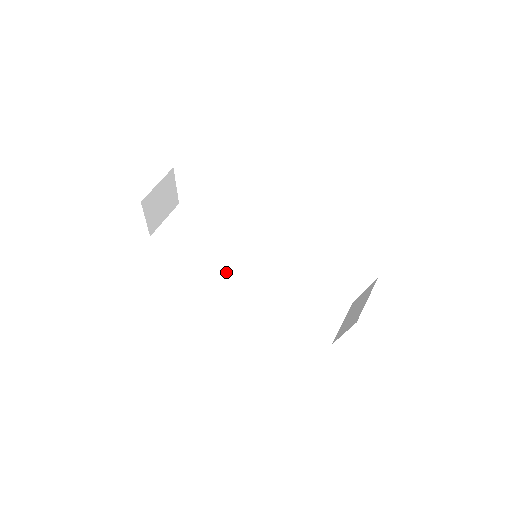
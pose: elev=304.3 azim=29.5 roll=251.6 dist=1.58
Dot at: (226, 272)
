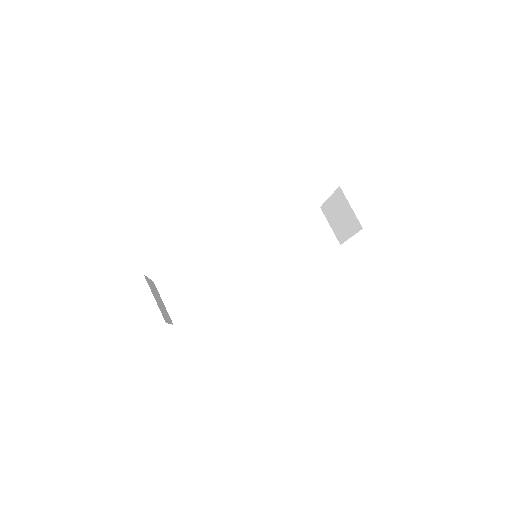
Dot at: (242, 283)
